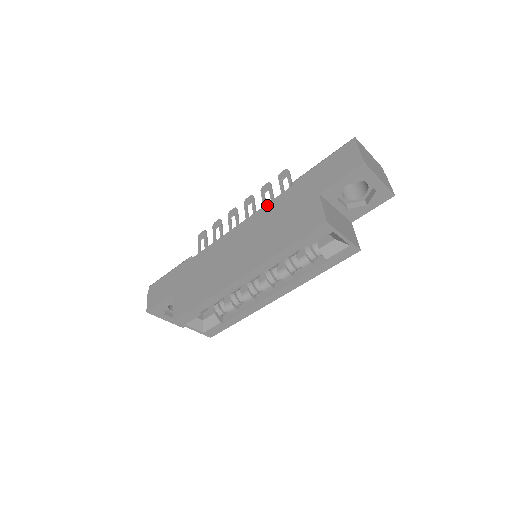
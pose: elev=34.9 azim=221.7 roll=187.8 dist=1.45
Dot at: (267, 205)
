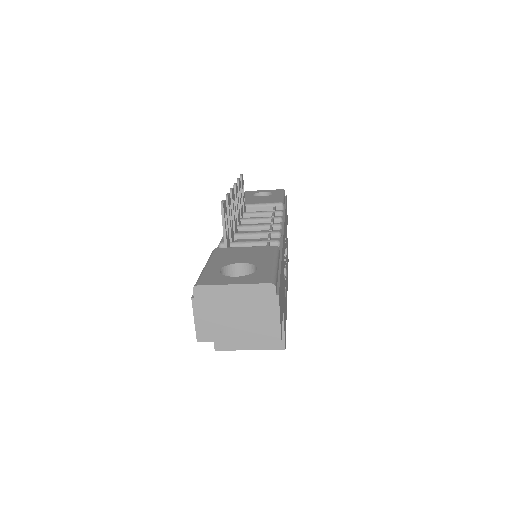
Dot at: occluded
